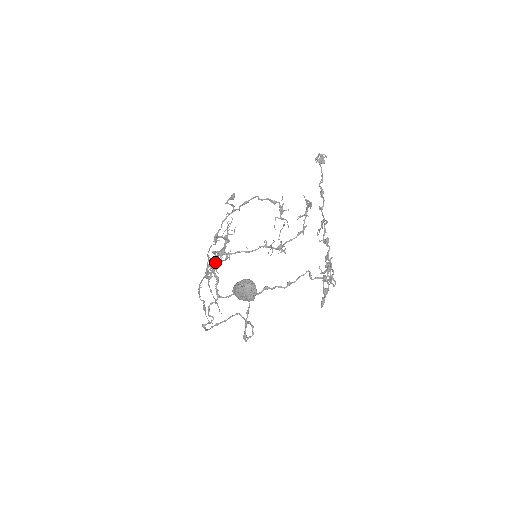
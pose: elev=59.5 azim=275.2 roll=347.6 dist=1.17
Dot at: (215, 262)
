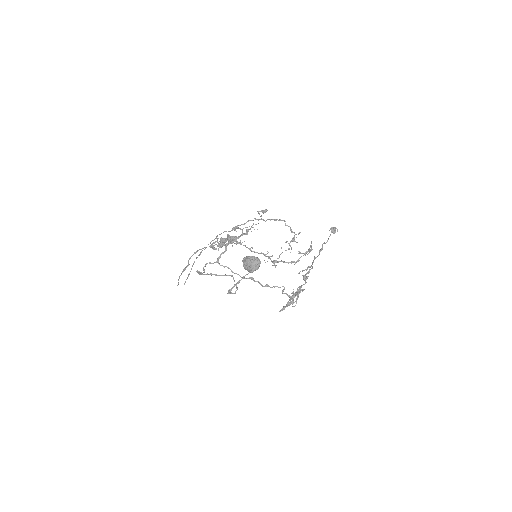
Dot at: (231, 240)
